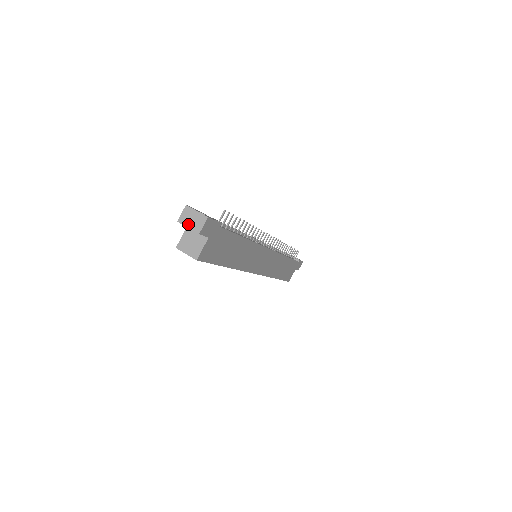
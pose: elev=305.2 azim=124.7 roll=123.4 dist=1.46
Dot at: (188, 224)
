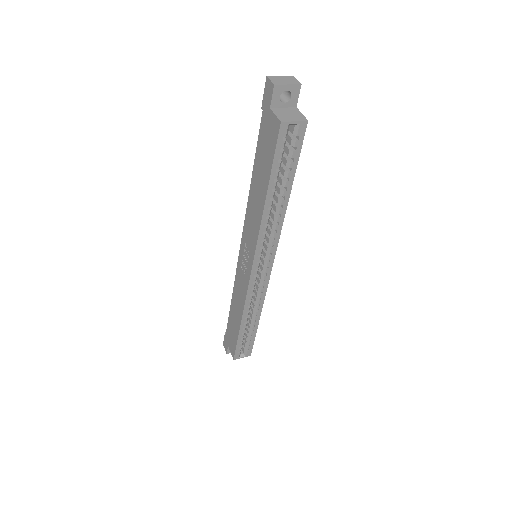
Dot at: (285, 83)
